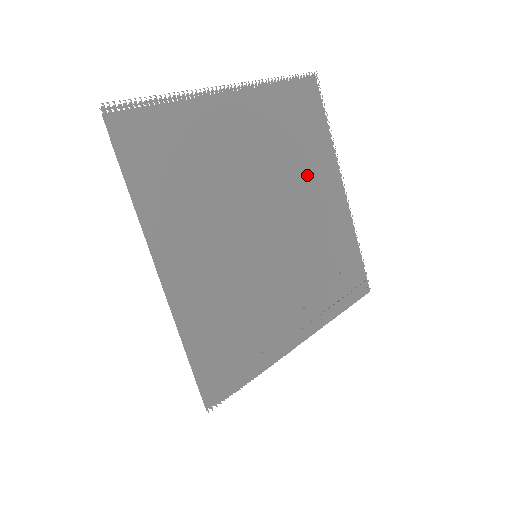
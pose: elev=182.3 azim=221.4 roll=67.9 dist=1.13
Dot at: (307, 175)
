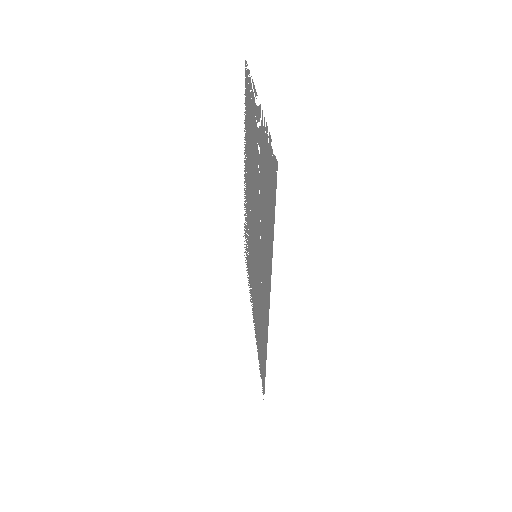
Dot at: occluded
